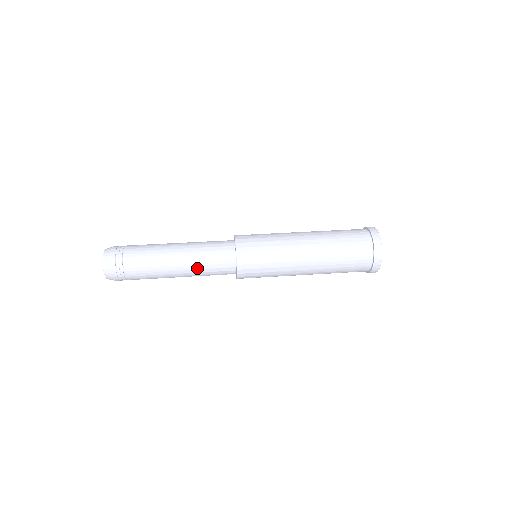
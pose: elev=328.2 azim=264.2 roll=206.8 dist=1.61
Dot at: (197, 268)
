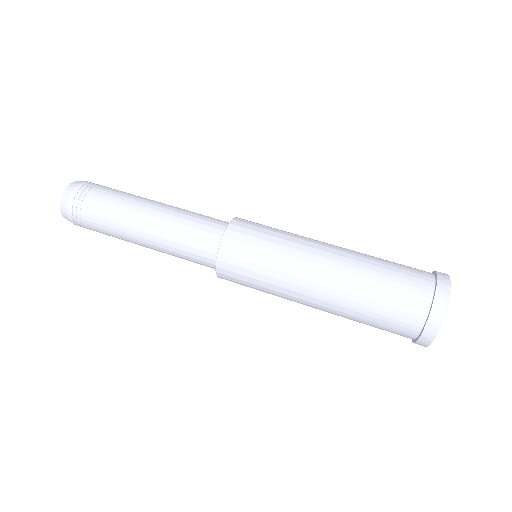
Dot at: occluded
